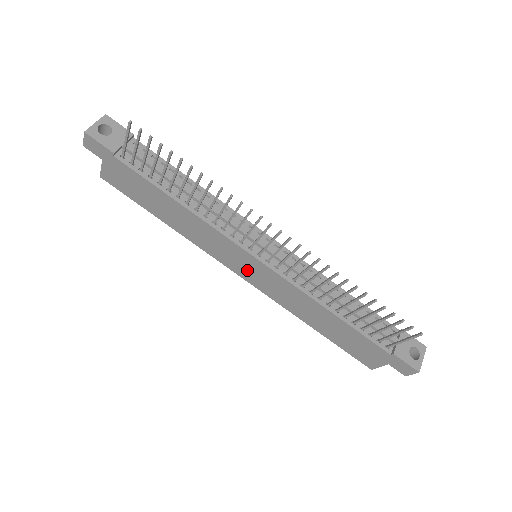
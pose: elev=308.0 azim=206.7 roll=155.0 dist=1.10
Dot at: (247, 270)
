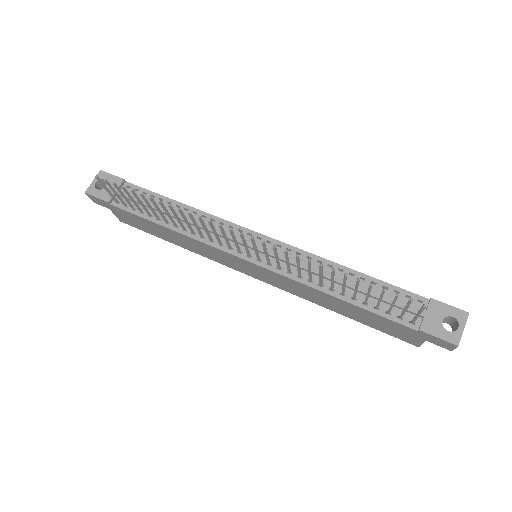
Dot at: (252, 272)
